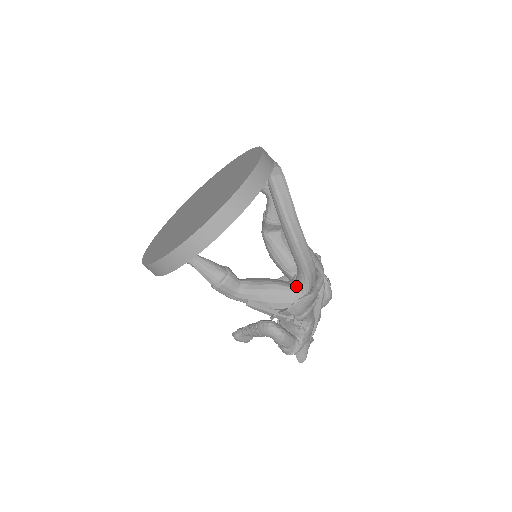
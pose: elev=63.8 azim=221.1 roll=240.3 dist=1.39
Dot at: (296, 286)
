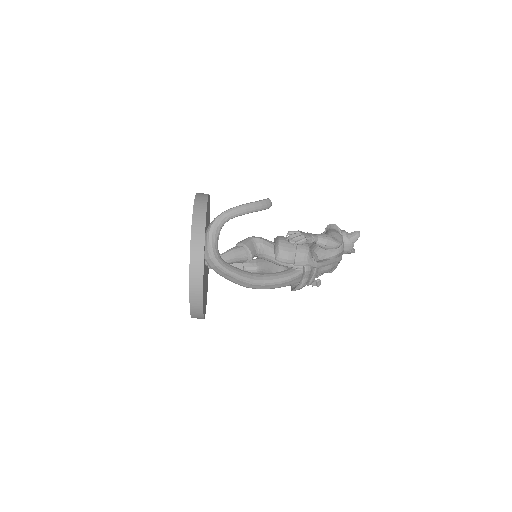
Dot at: occluded
